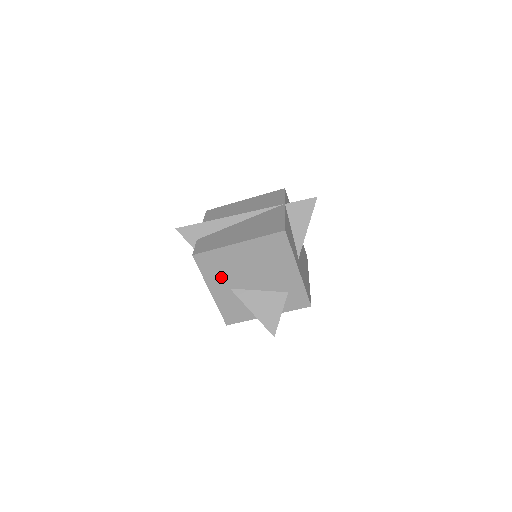
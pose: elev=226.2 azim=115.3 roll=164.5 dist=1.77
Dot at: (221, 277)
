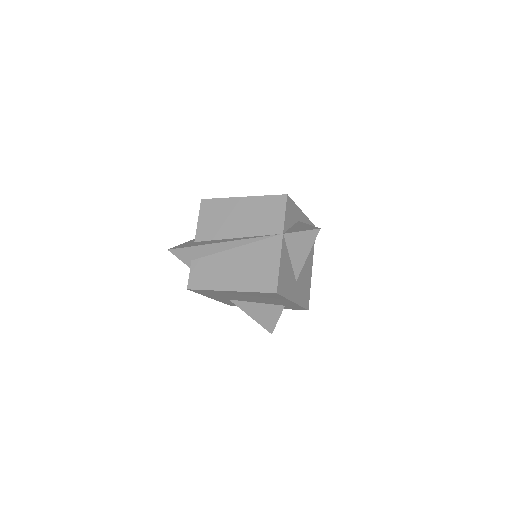
Dot at: (219, 296)
